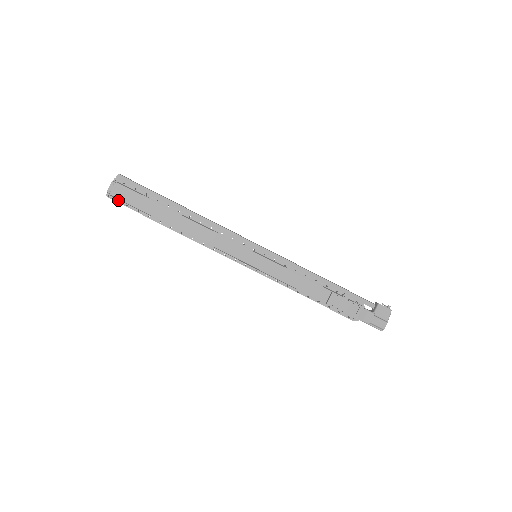
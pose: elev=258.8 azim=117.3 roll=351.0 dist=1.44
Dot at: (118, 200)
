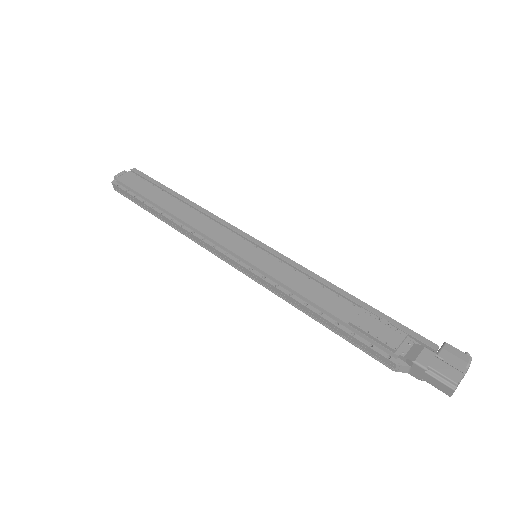
Dot at: (121, 186)
